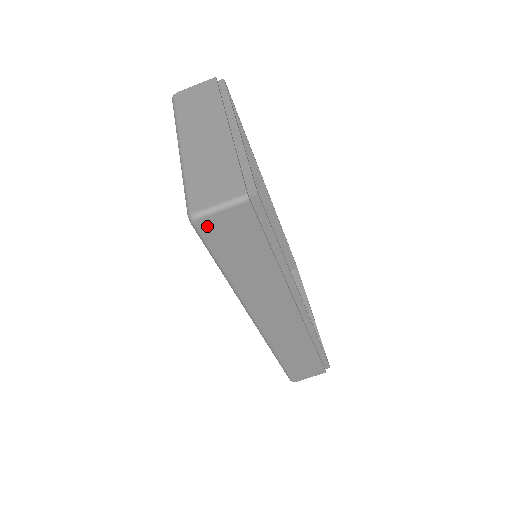
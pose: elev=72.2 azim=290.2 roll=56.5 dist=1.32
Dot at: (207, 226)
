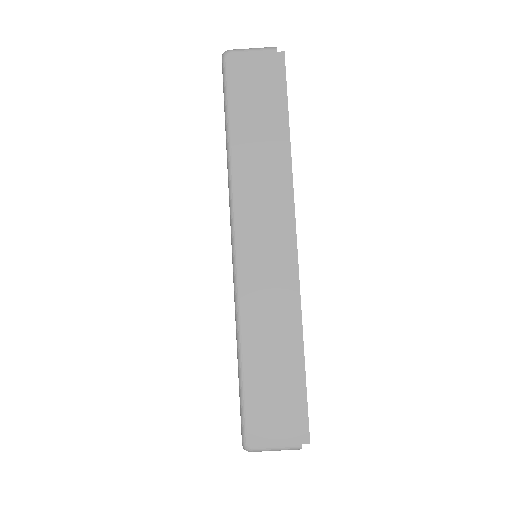
Dot at: (234, 63)
